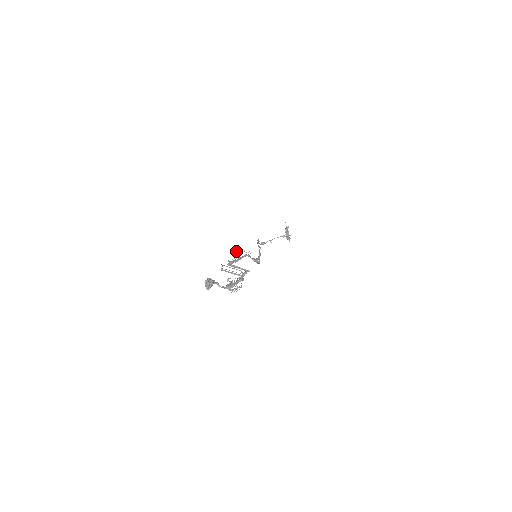
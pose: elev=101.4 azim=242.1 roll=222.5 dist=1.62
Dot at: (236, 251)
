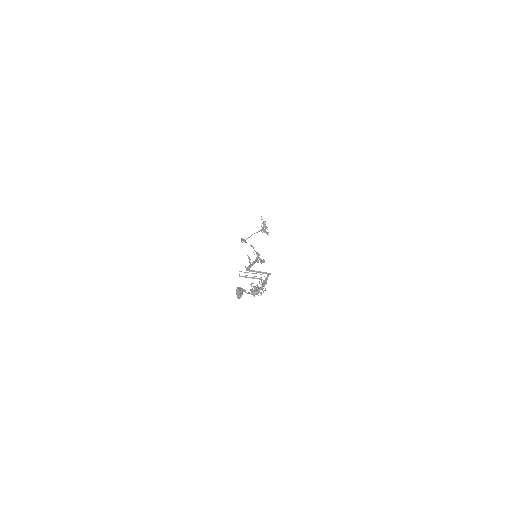
Dot at: (247, 255)
